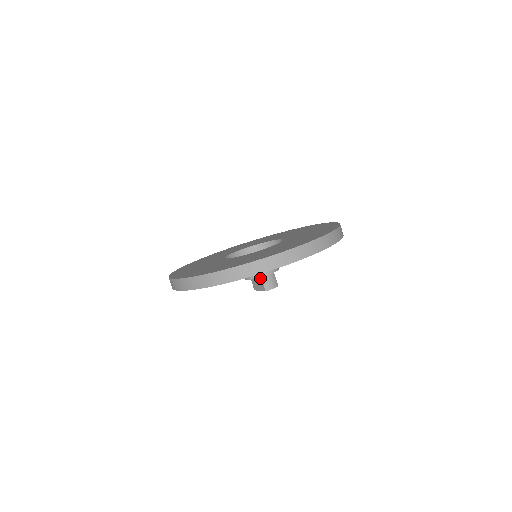
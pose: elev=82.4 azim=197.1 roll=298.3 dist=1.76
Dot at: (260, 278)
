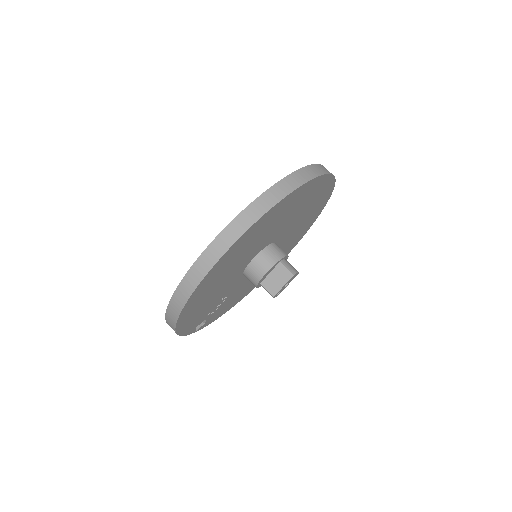
Dot at: (279, 265)
